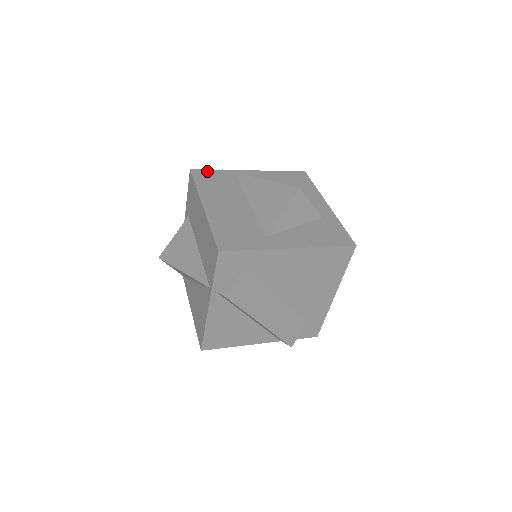
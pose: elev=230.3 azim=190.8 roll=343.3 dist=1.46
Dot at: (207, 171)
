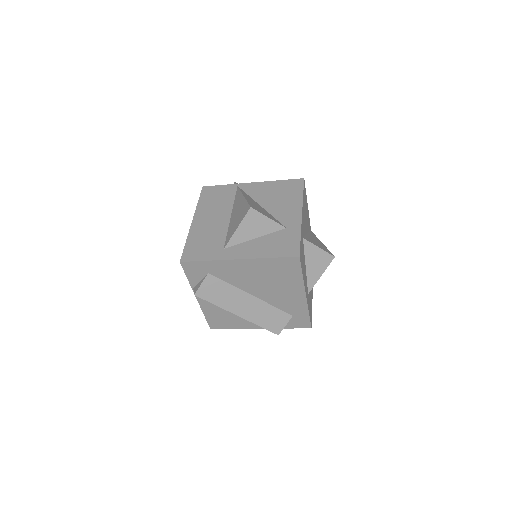
Dot at: (215, 187)
